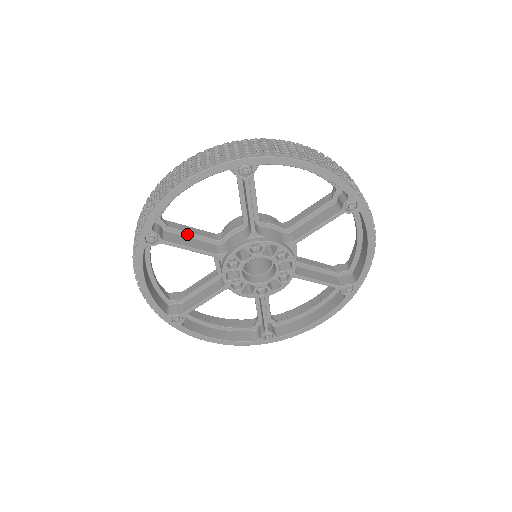
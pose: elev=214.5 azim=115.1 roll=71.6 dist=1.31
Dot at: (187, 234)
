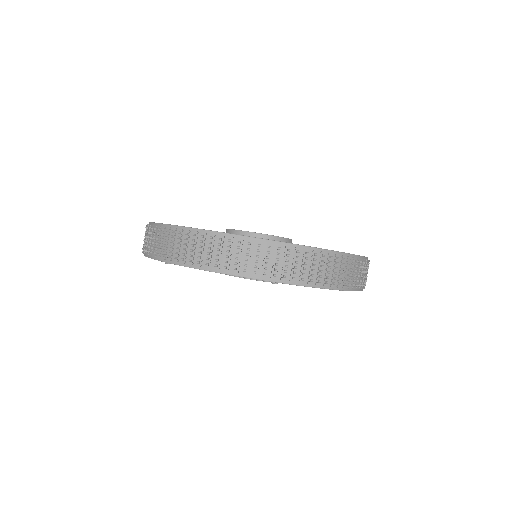
Dot at: occluded
